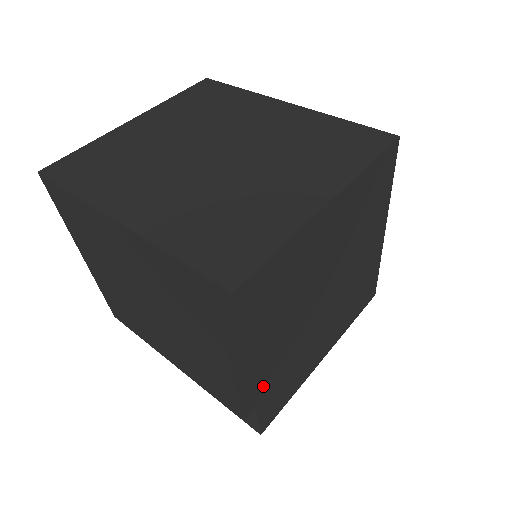
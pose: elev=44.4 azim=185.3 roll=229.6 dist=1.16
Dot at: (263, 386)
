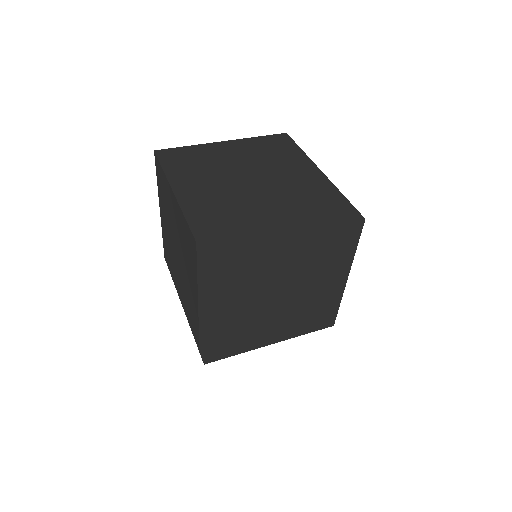
Dot at: (213, 329)
